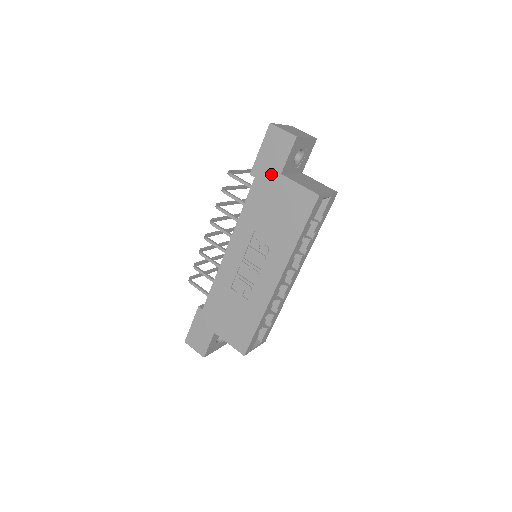
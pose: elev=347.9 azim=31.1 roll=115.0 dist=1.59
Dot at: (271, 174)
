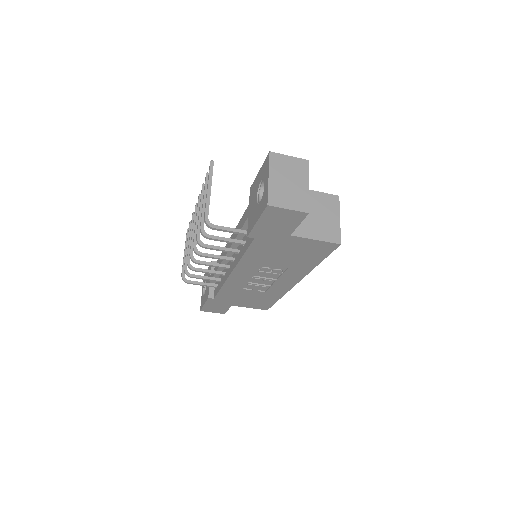
Dot at: (277, 236)
